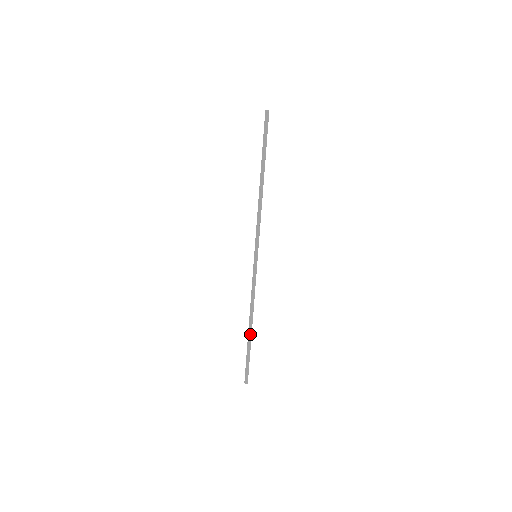
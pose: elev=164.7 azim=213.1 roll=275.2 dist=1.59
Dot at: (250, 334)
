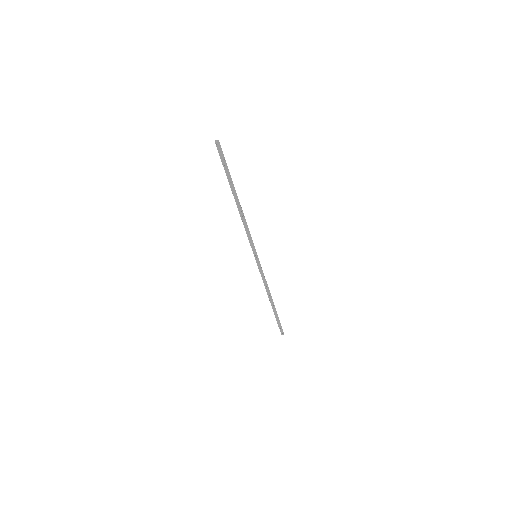
Dot at: (273, 306)
